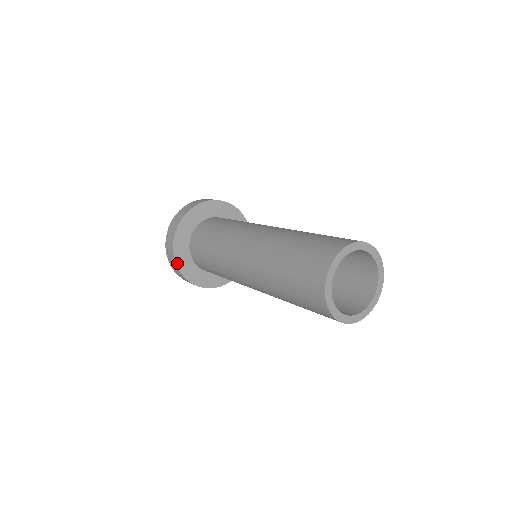
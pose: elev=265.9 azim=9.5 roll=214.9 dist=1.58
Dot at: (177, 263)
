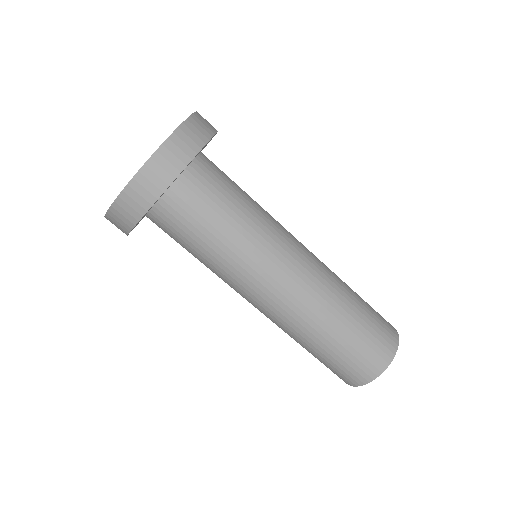
Dot at: occluded
